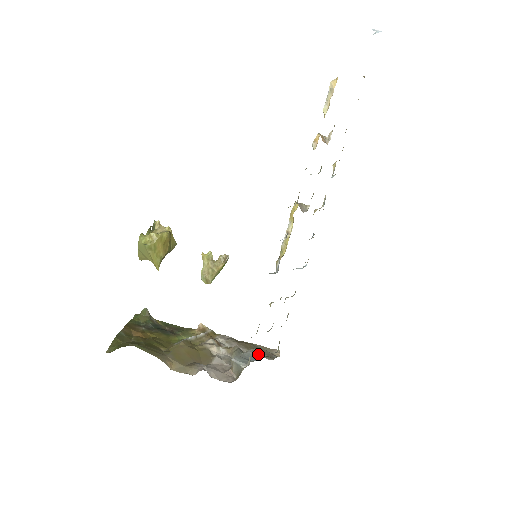
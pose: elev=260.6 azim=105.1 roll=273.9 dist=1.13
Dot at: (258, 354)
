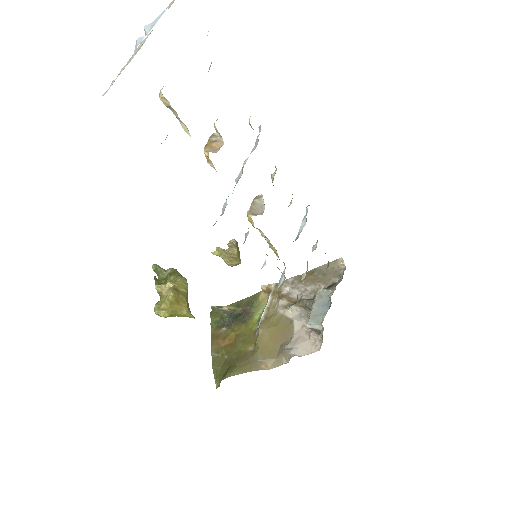
Dot at: (325, 298)
